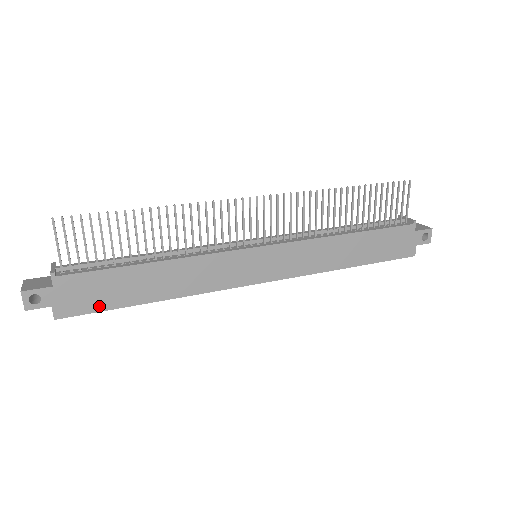
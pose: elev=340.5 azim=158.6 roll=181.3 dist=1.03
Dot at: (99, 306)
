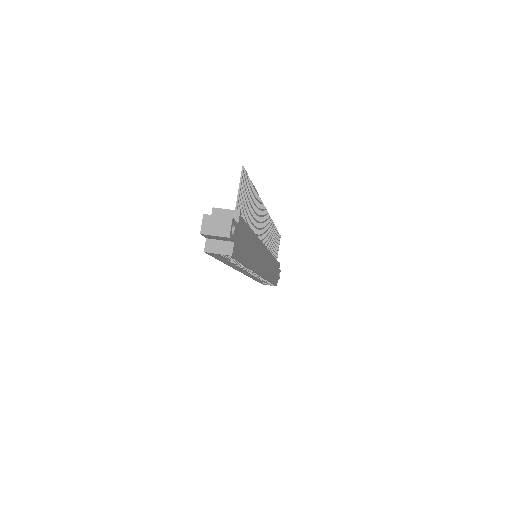
Dot at: (240, 256)
